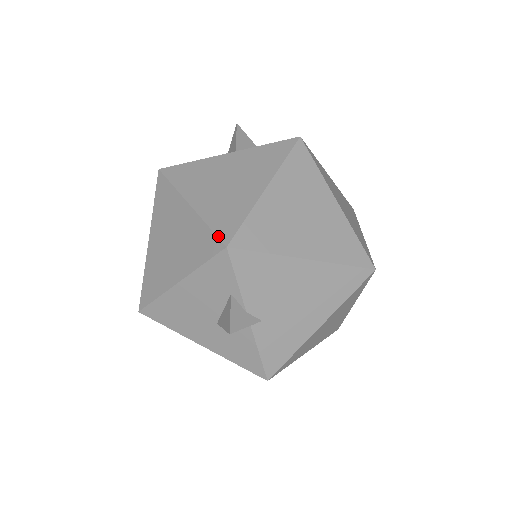
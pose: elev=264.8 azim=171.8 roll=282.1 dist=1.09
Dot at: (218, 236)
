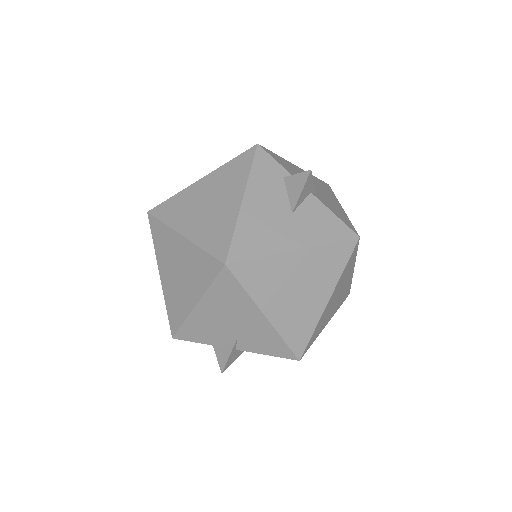
Dot at: (245, 151)
